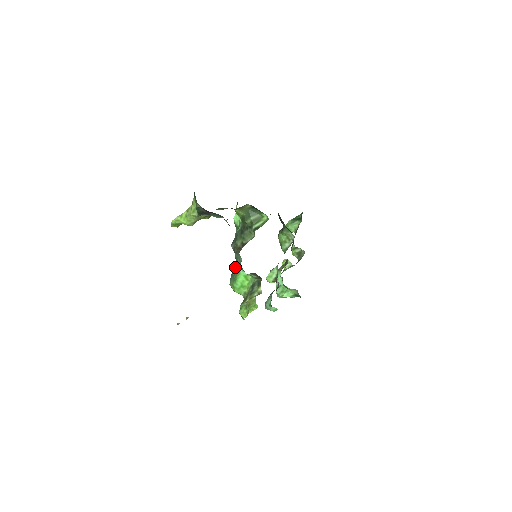
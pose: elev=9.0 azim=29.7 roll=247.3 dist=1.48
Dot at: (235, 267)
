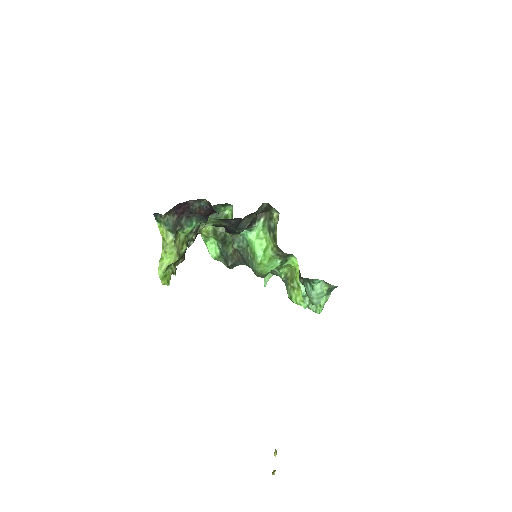
Dot at: (245, 254)
